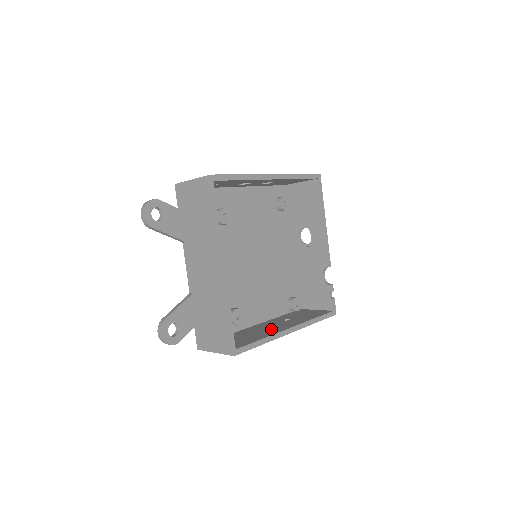
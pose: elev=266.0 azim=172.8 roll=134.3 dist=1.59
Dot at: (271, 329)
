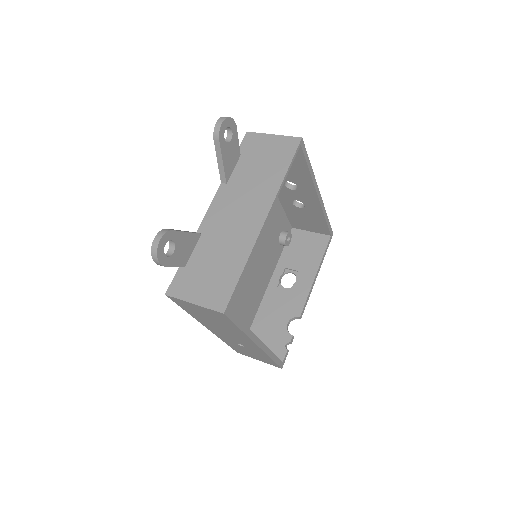
Dot at: occluded
